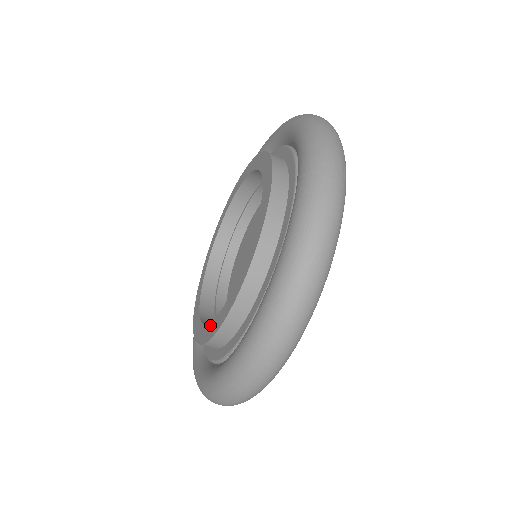
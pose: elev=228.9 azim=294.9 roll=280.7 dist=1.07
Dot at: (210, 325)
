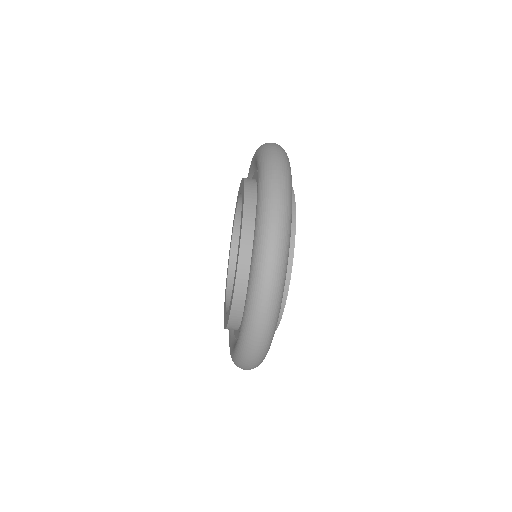
Dot at: (226, 316)
